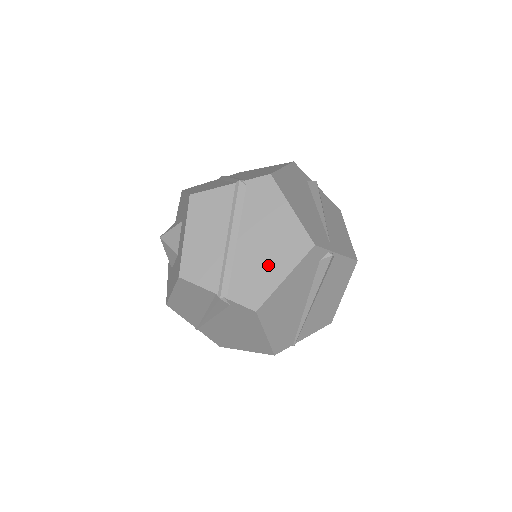
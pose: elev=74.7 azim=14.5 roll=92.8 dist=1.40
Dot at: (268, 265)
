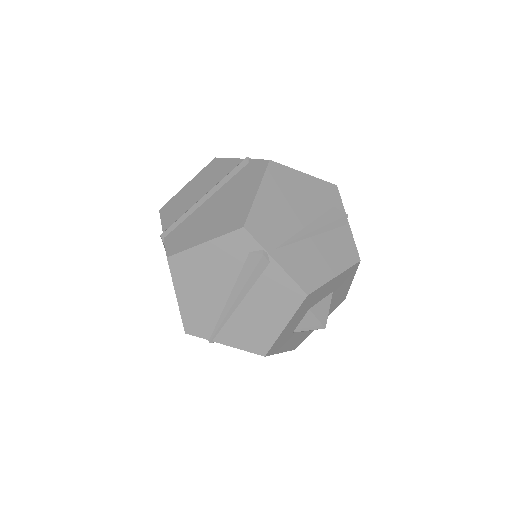
Dot at: (204, 227)
